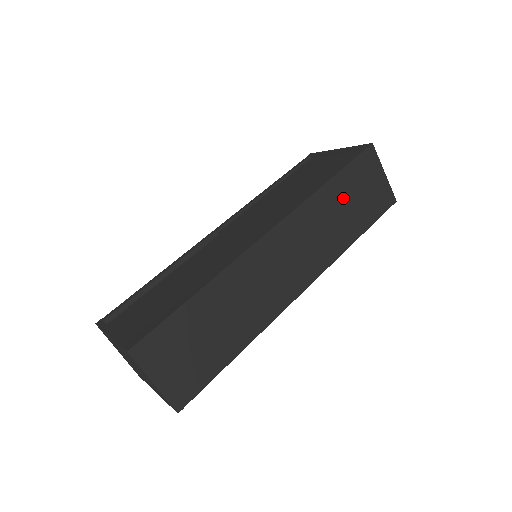
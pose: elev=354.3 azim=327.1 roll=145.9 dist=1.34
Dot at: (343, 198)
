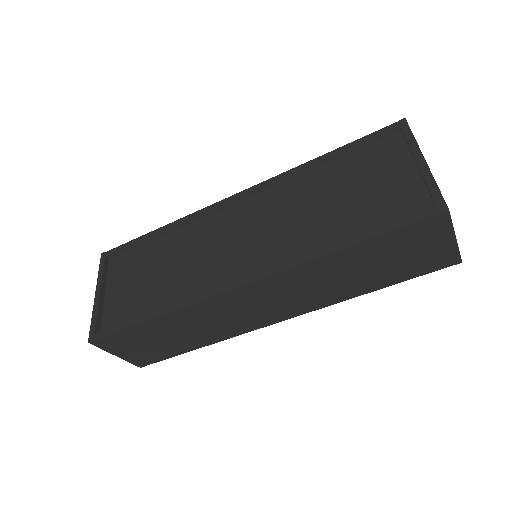
Dot at: (365, 261)
